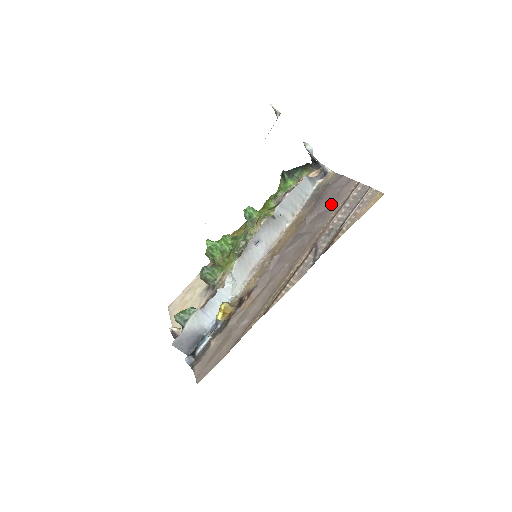
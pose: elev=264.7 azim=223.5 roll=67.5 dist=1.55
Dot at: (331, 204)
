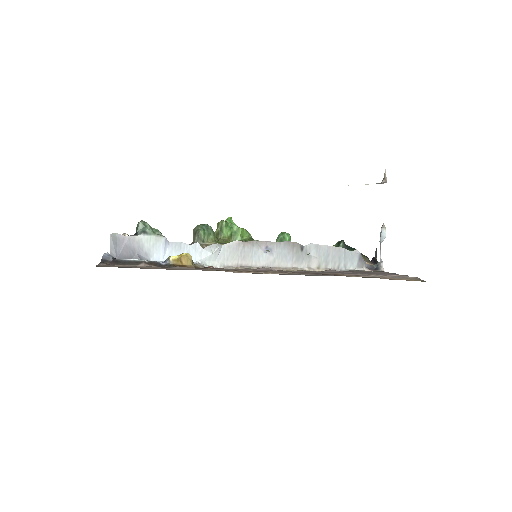
Dot at: (364, 273)
